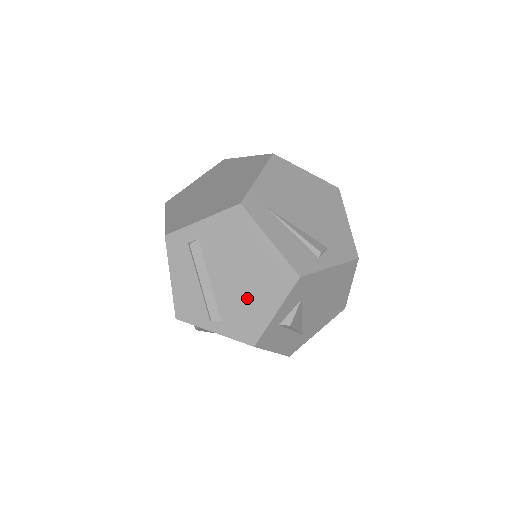
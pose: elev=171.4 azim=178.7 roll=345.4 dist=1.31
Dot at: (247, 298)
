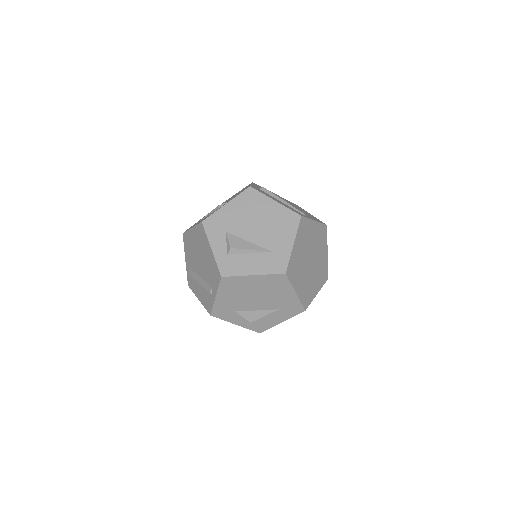
Dot at: (206, 261)
